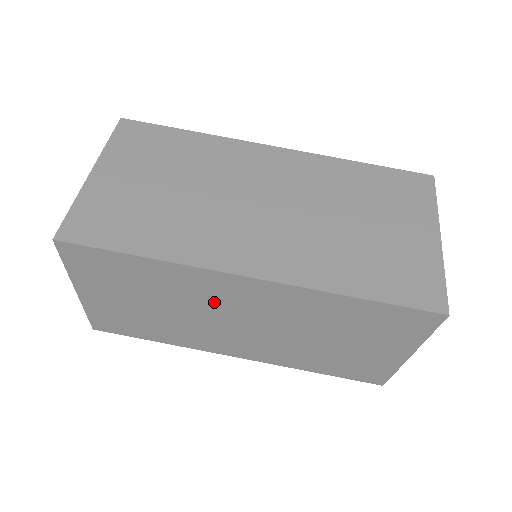
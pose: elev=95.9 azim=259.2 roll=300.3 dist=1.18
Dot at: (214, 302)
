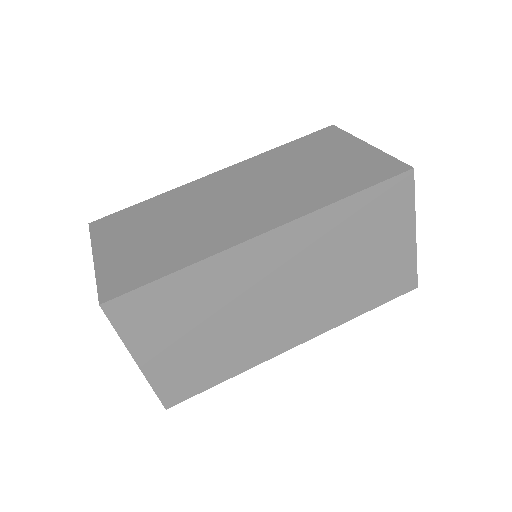
Dot at: (252, 284)
